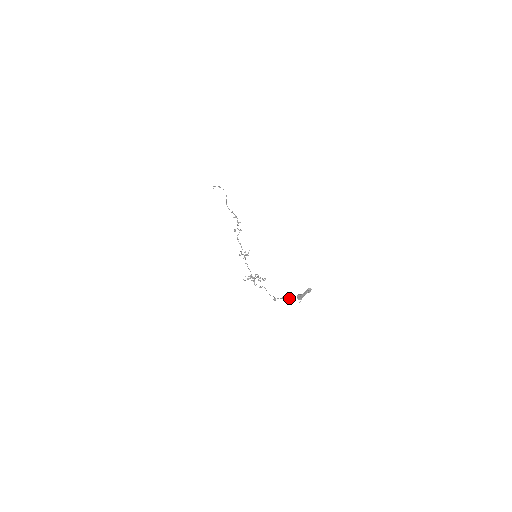
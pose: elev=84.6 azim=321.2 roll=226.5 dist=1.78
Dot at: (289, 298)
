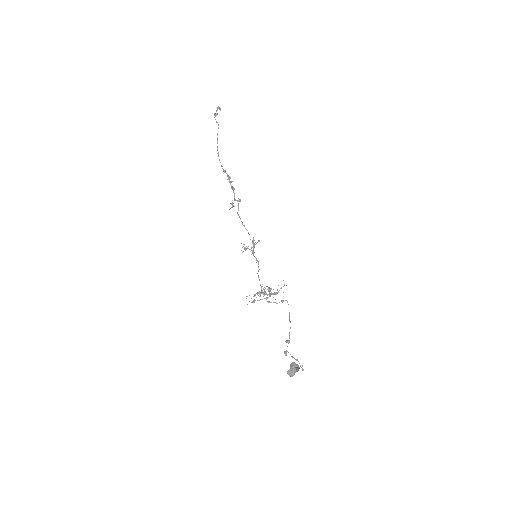
Dot at: occluded
